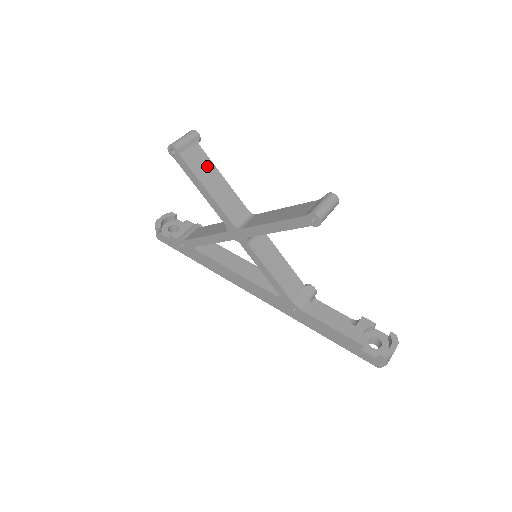
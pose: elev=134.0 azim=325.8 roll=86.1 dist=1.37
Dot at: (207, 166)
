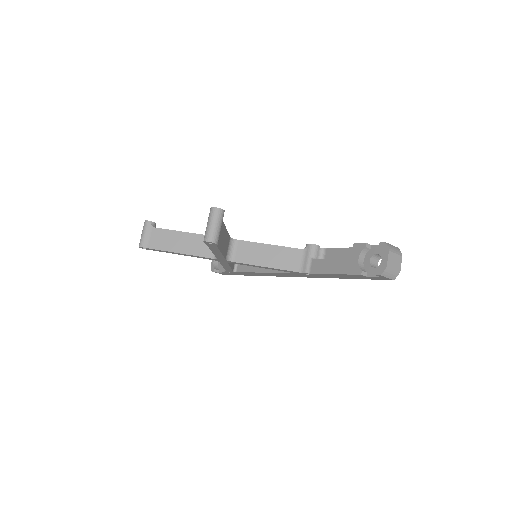
Dot at: (168, 236)
